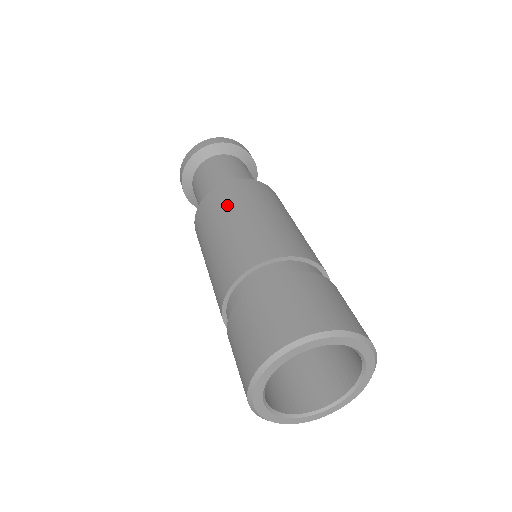
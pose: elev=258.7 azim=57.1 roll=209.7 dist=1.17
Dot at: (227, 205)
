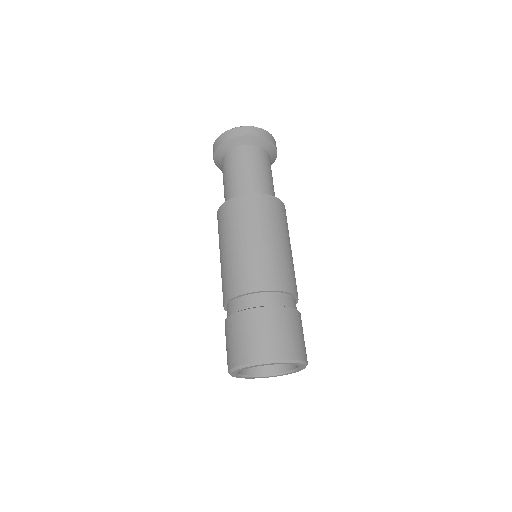
Dot at: (254, 220)
